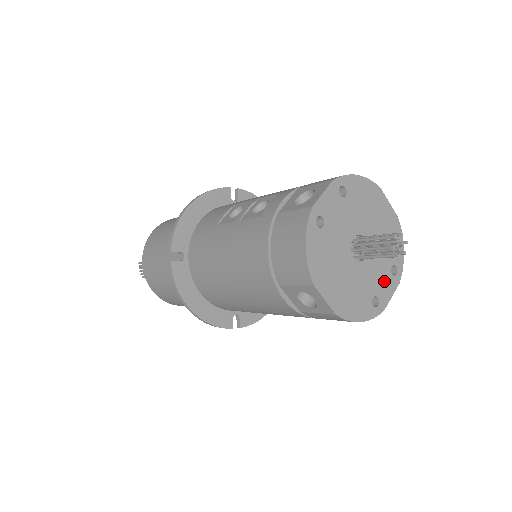
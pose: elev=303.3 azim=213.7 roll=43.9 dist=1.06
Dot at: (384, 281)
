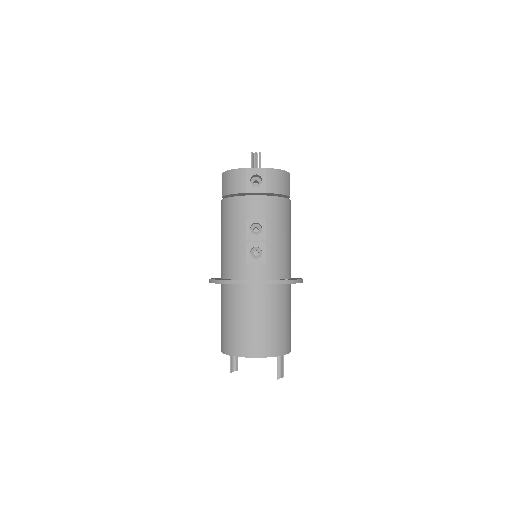
Dot at: occluded
